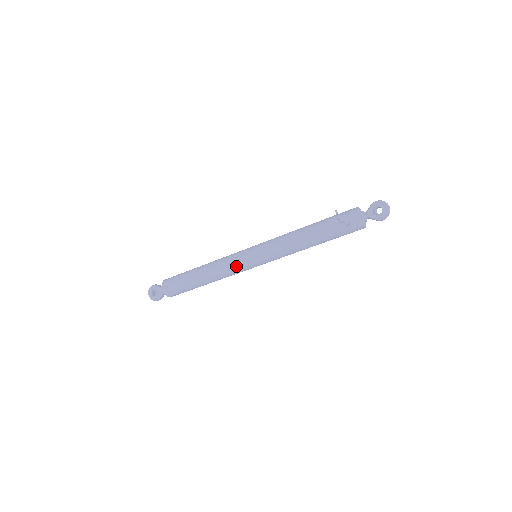
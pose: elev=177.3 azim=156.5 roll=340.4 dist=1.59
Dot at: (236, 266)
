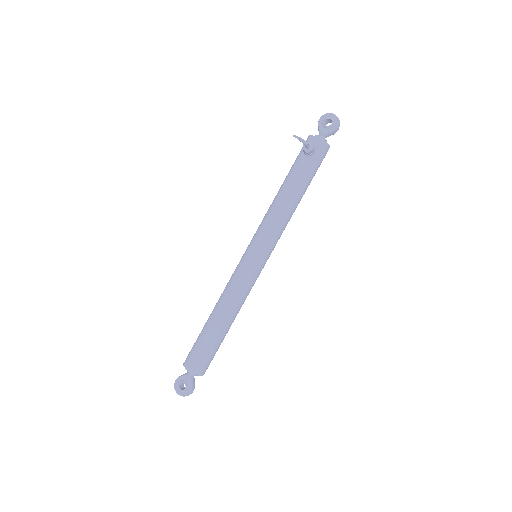
Dot at: (245, 278)
